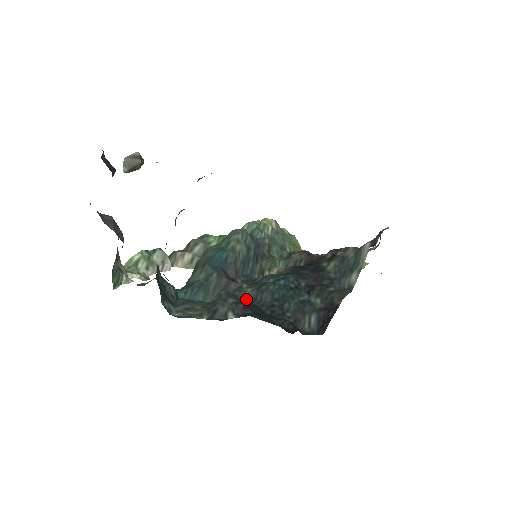
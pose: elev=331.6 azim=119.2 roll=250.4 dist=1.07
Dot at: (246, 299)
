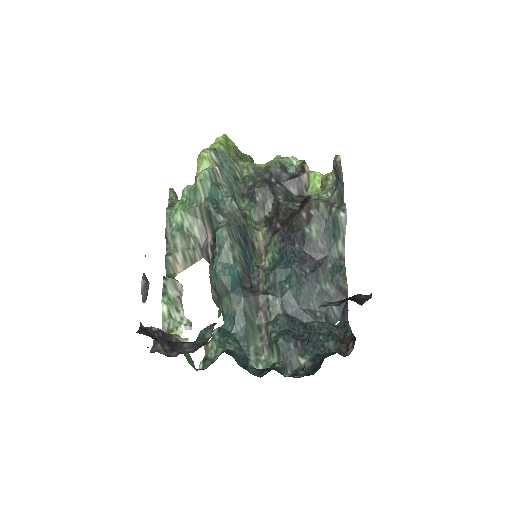
Dot at: (285, 317)
